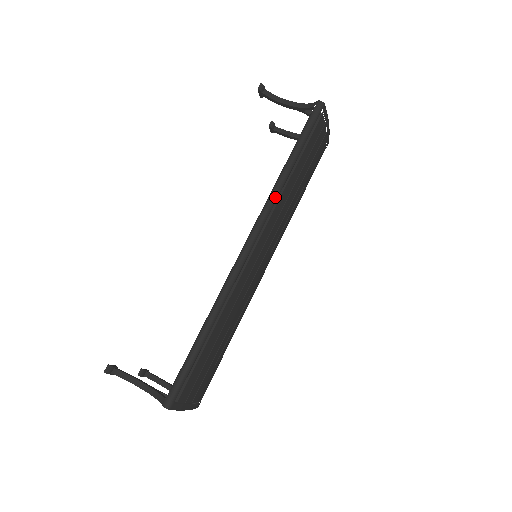
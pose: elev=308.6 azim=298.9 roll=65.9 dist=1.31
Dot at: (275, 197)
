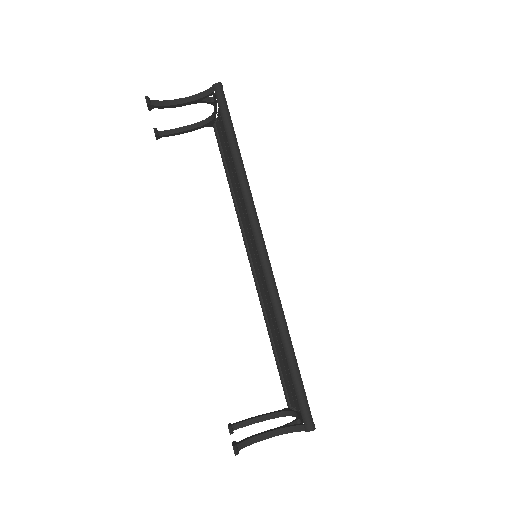
Dot at: (250, 194)
